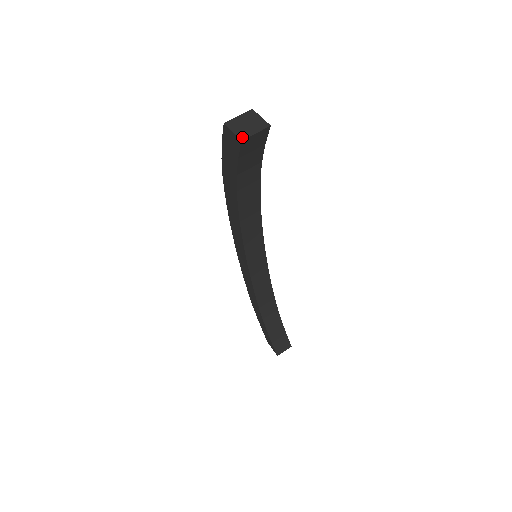
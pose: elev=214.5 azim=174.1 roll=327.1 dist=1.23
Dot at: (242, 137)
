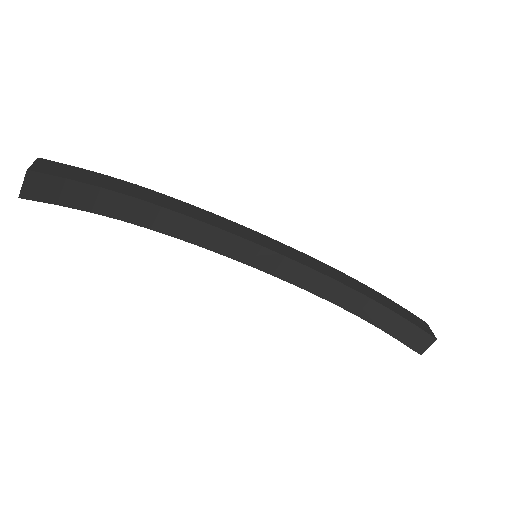
Dot at: (20, 194)
